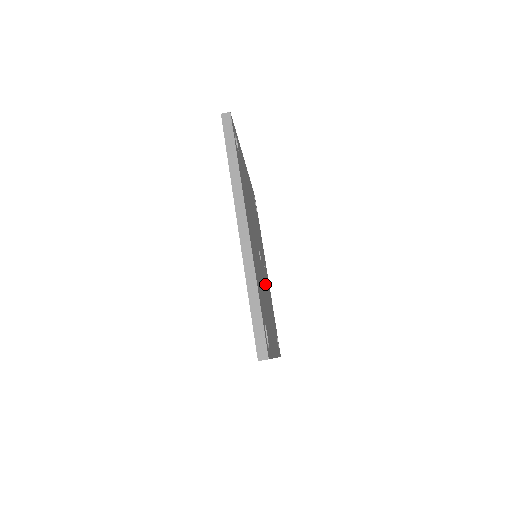
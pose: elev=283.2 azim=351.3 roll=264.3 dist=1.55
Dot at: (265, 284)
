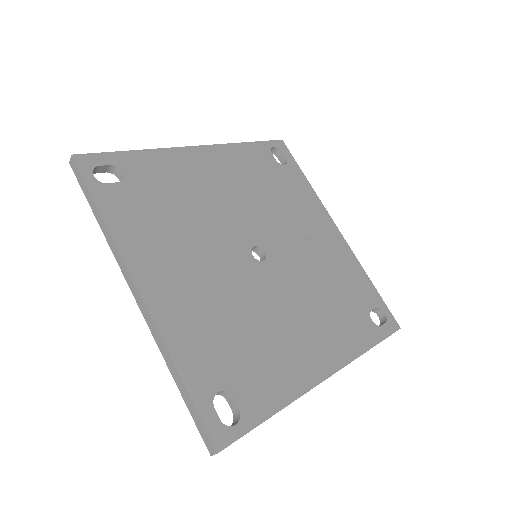
Dot at: (291, 279)
